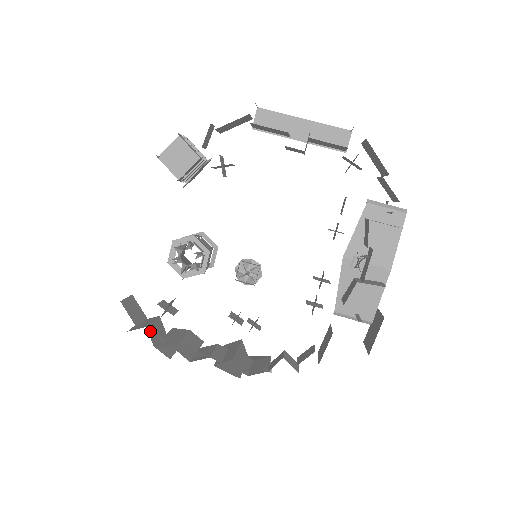
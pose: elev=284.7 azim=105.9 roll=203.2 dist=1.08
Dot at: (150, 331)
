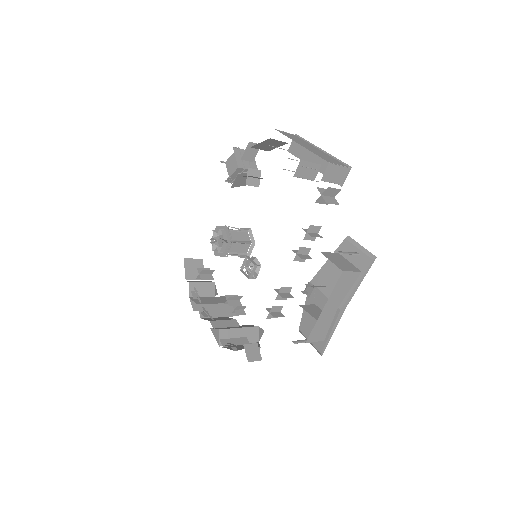
Dot at: (193, 286)
